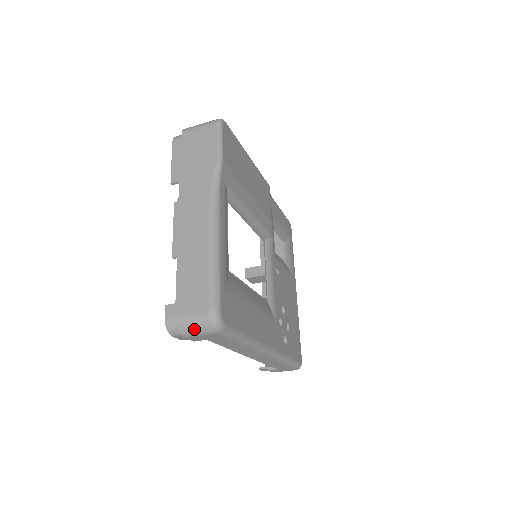
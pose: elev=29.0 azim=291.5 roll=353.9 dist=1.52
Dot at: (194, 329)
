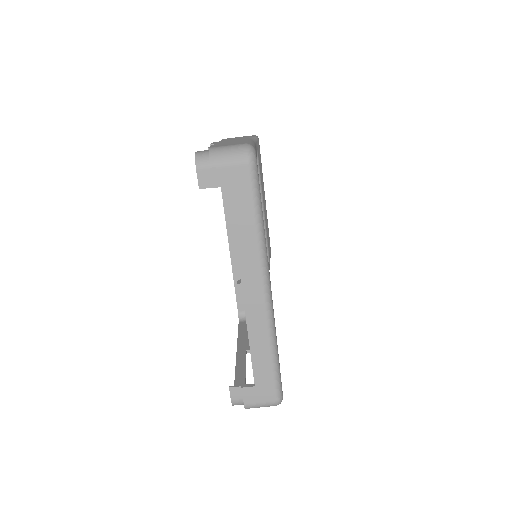
Dot at: (226, 154)
